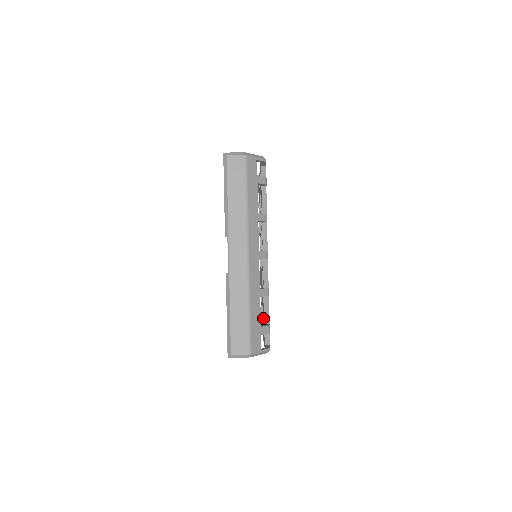
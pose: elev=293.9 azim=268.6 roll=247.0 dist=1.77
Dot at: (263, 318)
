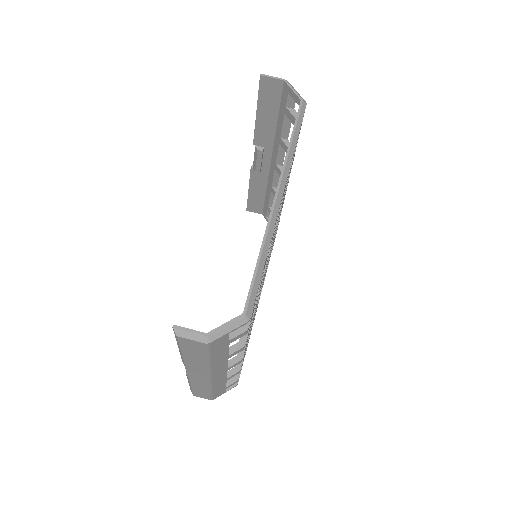
Dot at: occluded
